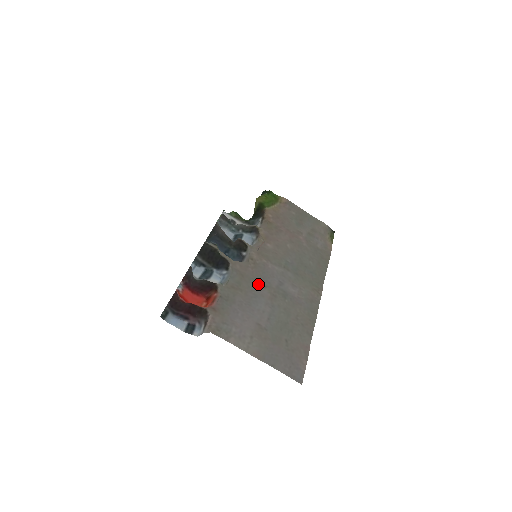
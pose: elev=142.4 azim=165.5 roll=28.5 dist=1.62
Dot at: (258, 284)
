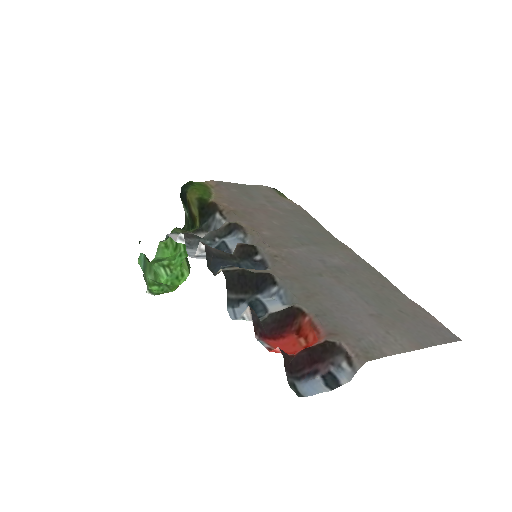
Dot at: (314, 276)
